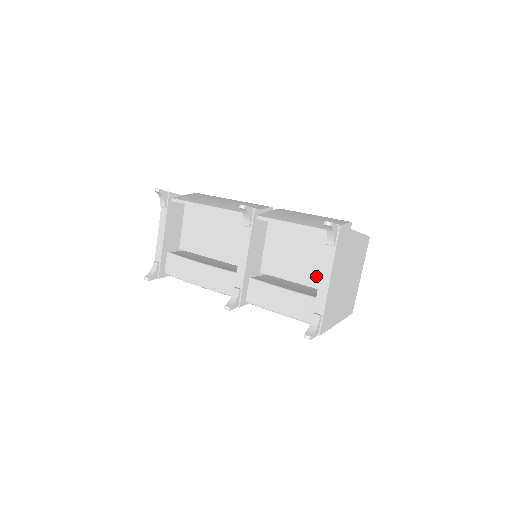
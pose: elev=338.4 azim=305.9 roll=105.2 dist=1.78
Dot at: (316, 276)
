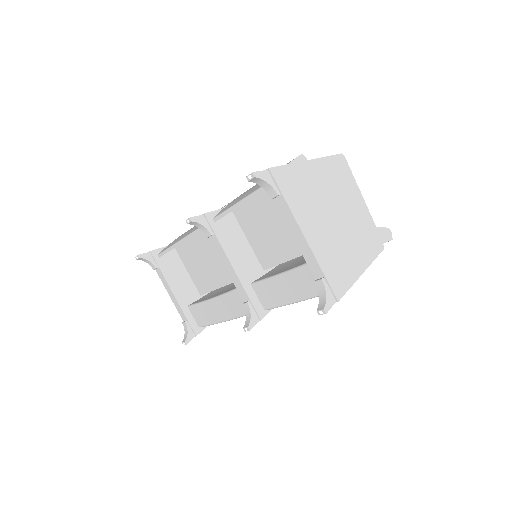
Dot at: occluded
